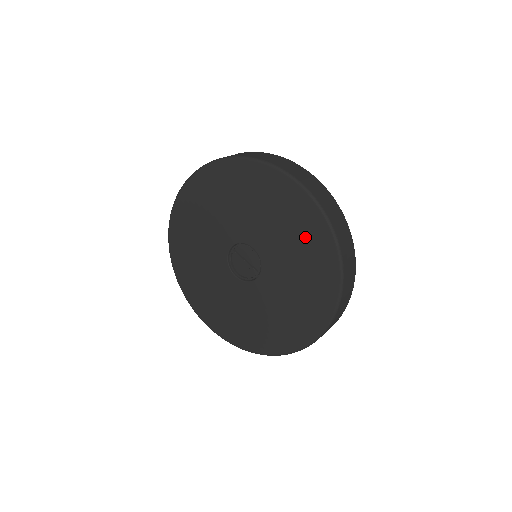
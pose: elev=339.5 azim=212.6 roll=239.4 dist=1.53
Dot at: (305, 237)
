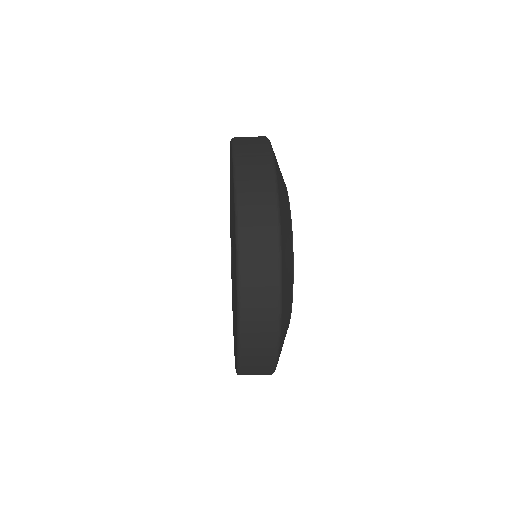
Dot at: (234, 259)
